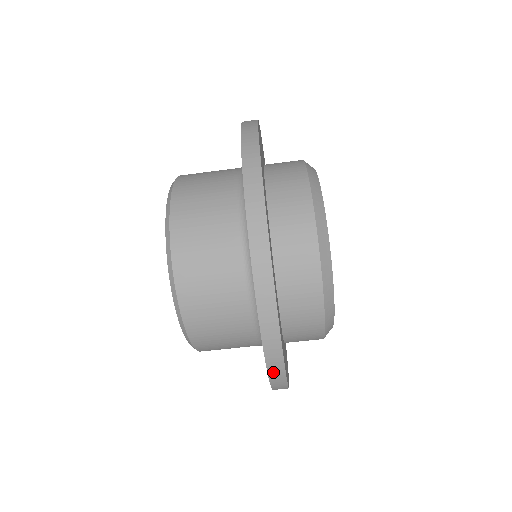
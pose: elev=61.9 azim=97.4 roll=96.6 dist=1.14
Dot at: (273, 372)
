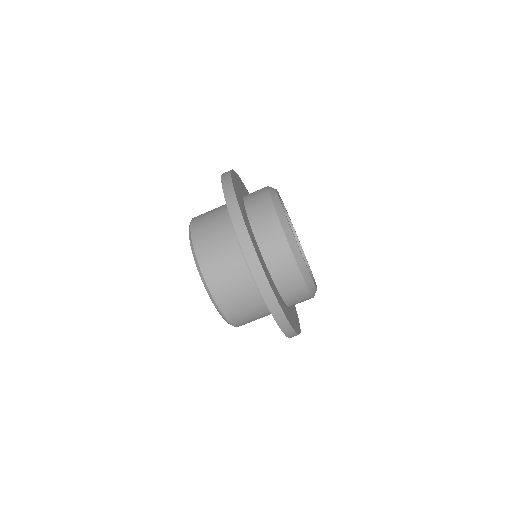
Dot at: (288, 334)
